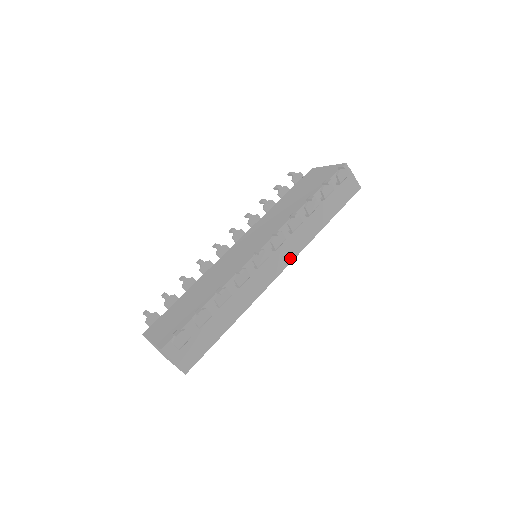
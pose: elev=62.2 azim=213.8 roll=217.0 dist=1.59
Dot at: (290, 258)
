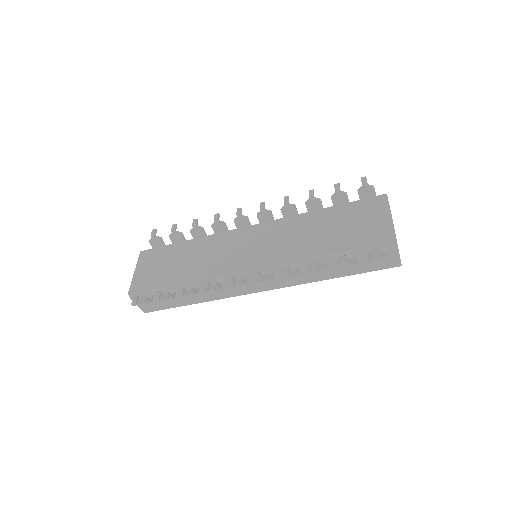
Dot at: (275, 286)
